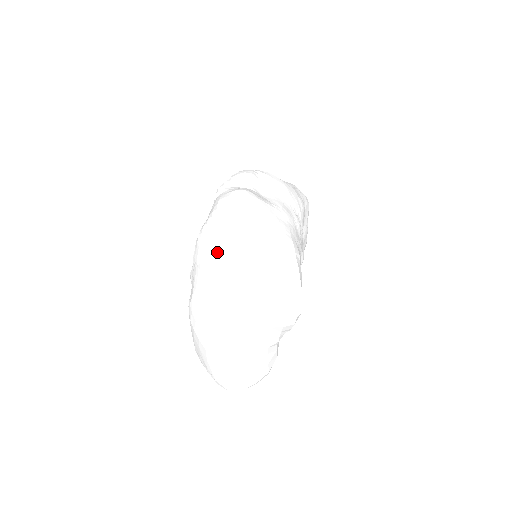
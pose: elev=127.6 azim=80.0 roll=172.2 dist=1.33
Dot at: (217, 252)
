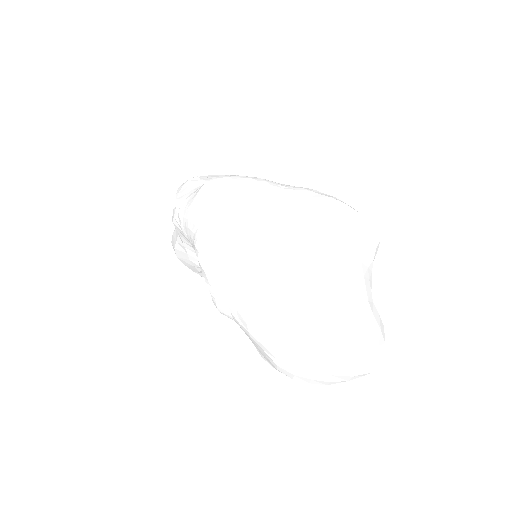
Dot at: (242, 242)
